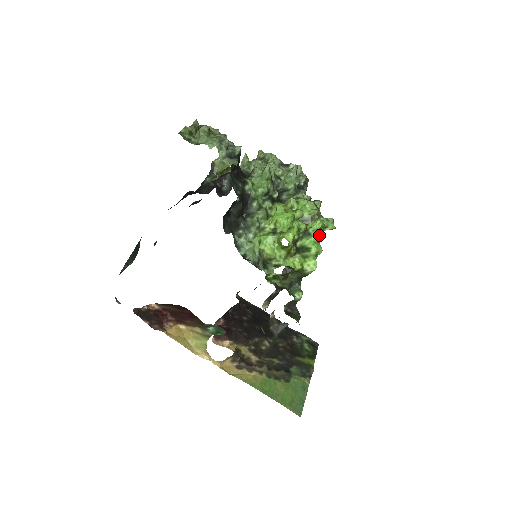
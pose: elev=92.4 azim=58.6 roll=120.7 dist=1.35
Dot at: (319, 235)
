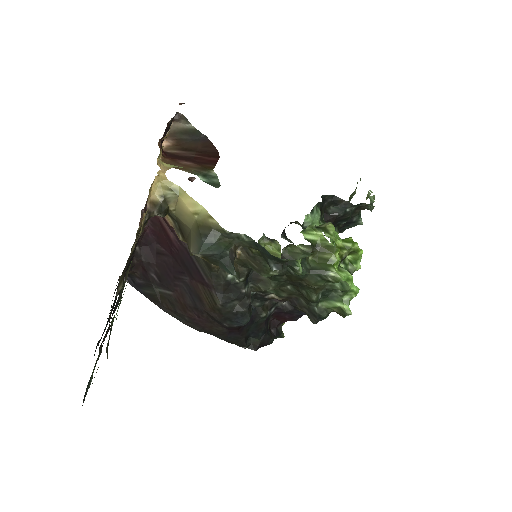
Dot at: (318, 311)
